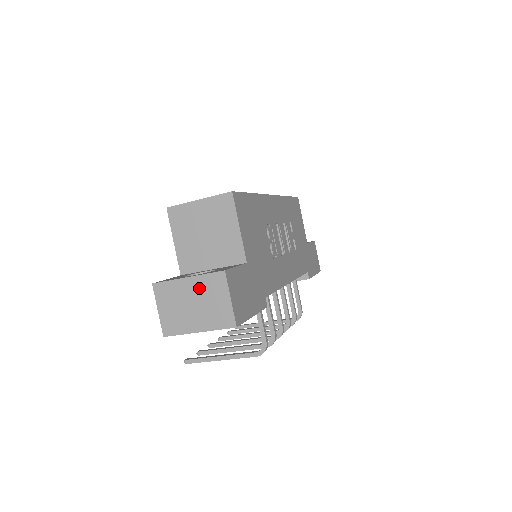
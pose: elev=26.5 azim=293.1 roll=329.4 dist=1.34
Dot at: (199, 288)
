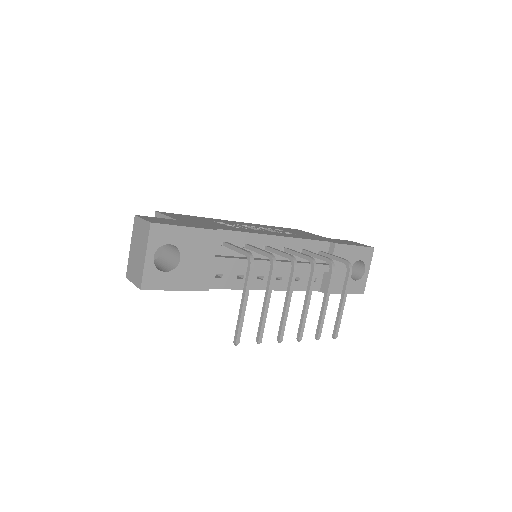
Dot at: (134, 241)
